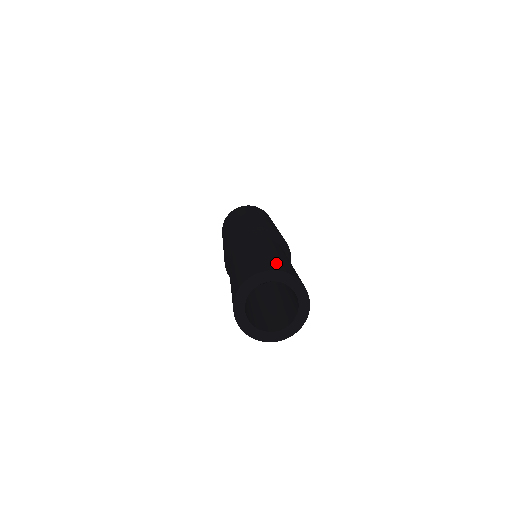
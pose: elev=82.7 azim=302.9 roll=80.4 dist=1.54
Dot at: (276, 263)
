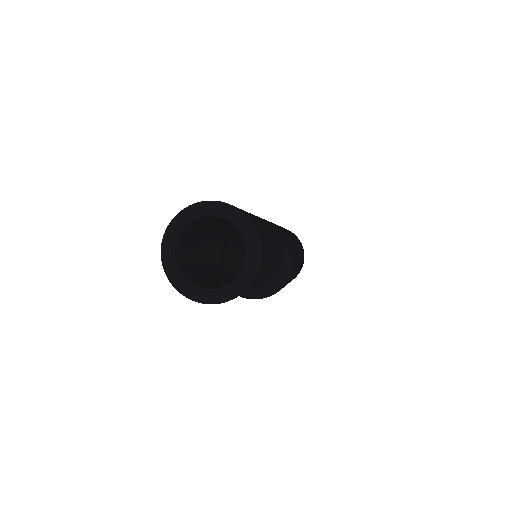
Dot at: (258, 224)
